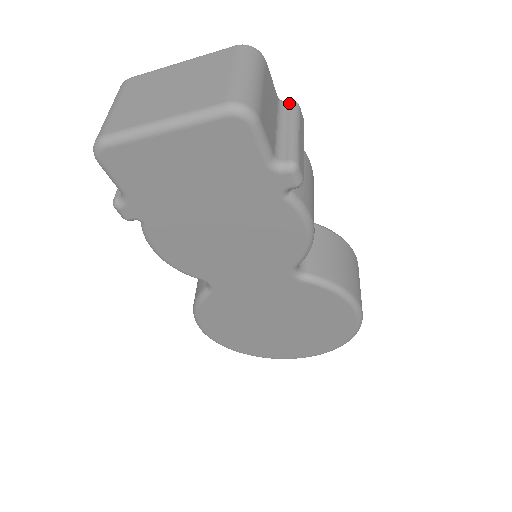
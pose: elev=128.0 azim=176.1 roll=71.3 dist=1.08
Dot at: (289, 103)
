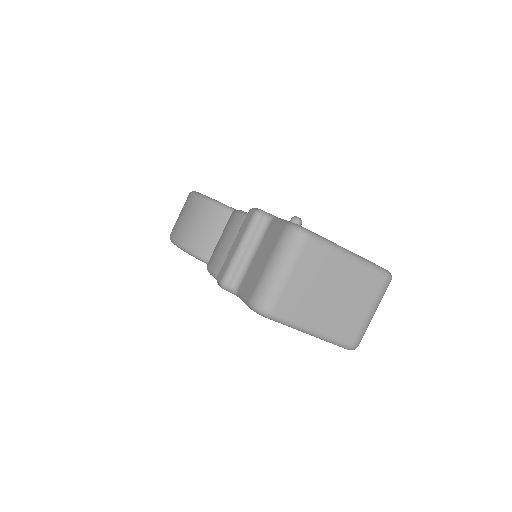
Dot at: occluded
